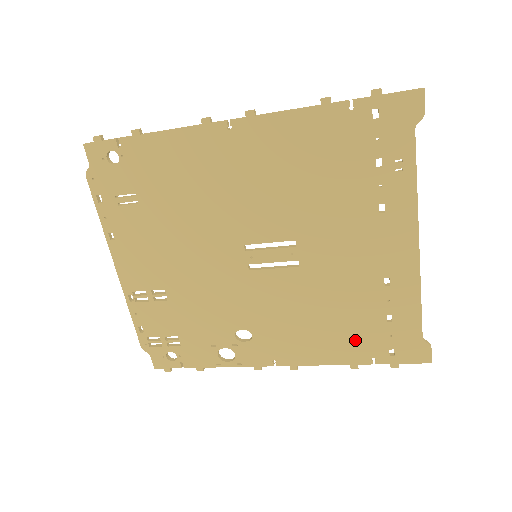
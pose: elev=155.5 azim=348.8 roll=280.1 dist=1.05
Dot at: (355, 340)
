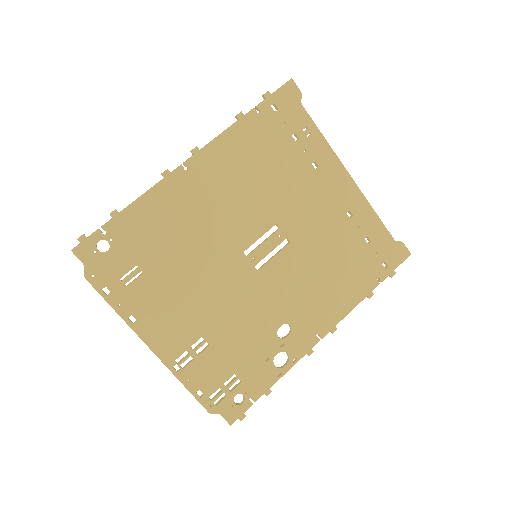
Dot at: (358, 273)
